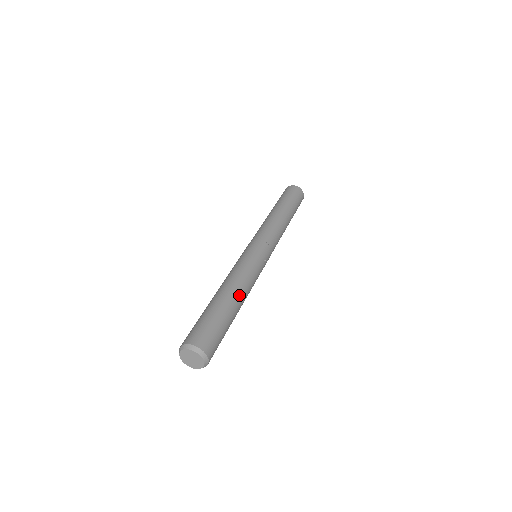
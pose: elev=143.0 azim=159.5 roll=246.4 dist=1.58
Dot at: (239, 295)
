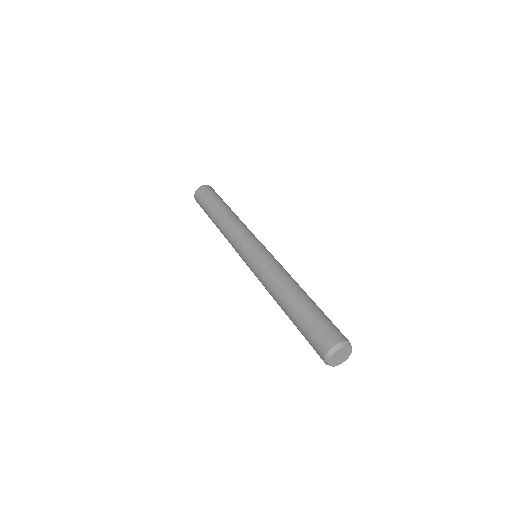
Dot at: occluded
